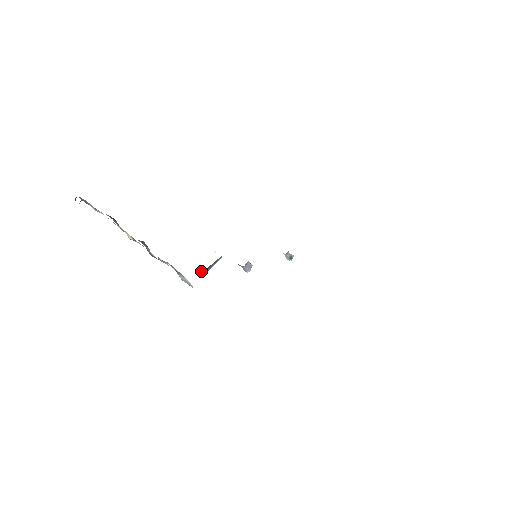
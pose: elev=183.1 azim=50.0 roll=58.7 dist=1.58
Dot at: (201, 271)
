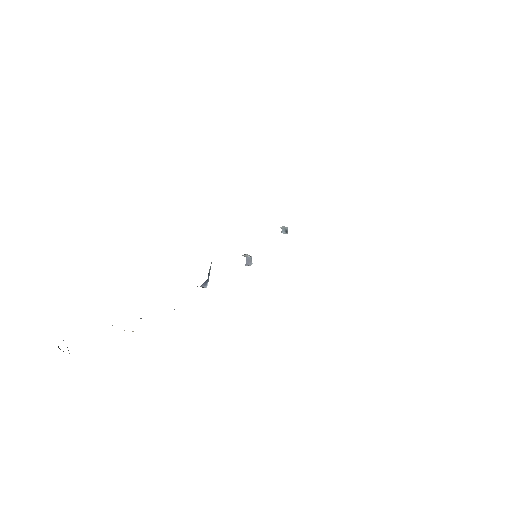
Dot at: (202, 286)
